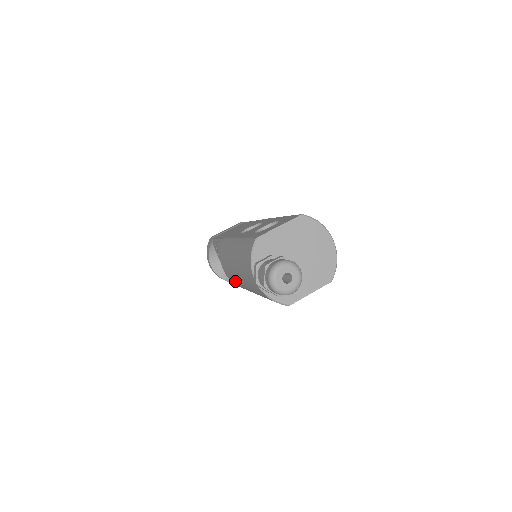
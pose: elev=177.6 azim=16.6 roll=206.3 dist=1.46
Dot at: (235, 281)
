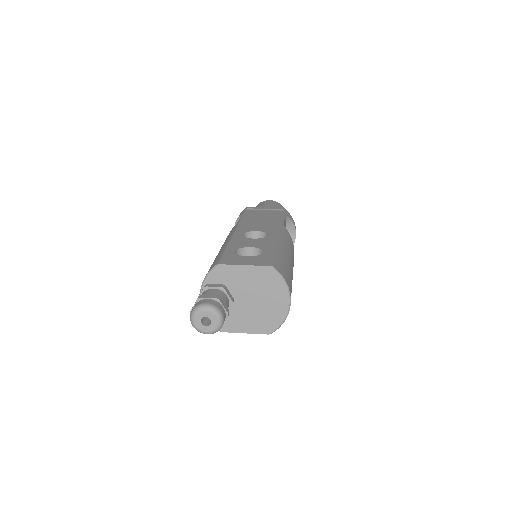
Dot at: occluded
